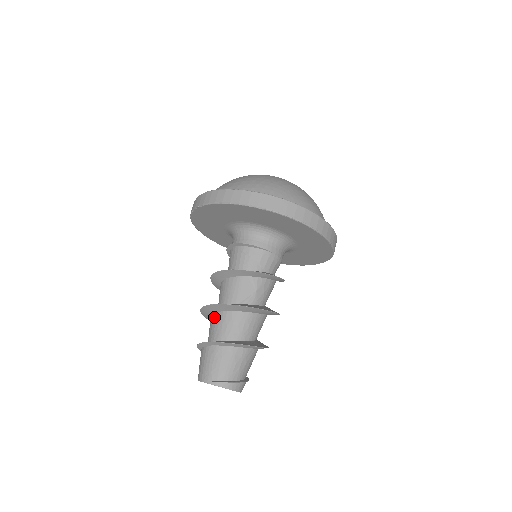
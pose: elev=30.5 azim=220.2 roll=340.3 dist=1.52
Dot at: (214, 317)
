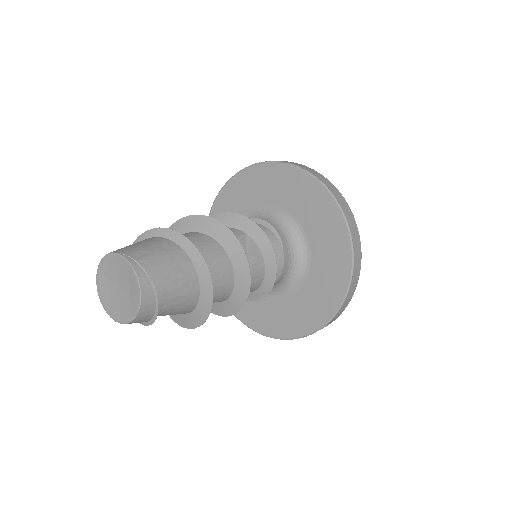
Dot at: (183, 234)
